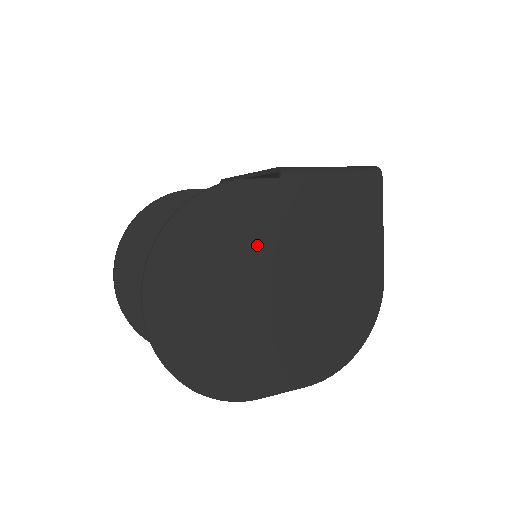
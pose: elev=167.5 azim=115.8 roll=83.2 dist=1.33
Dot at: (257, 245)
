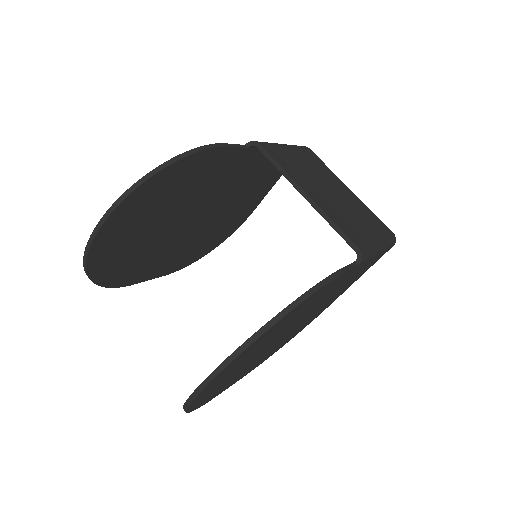
Dot at: (303, 313)
